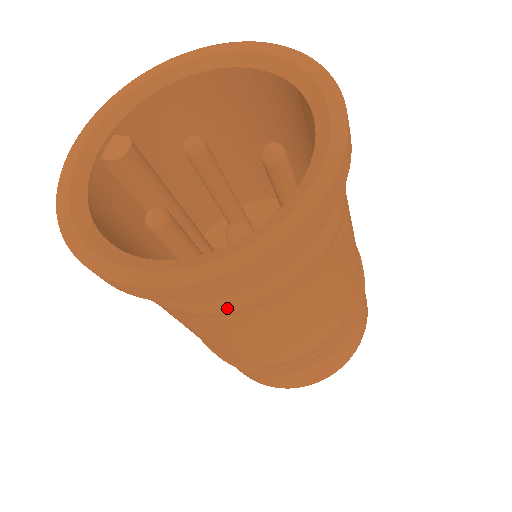
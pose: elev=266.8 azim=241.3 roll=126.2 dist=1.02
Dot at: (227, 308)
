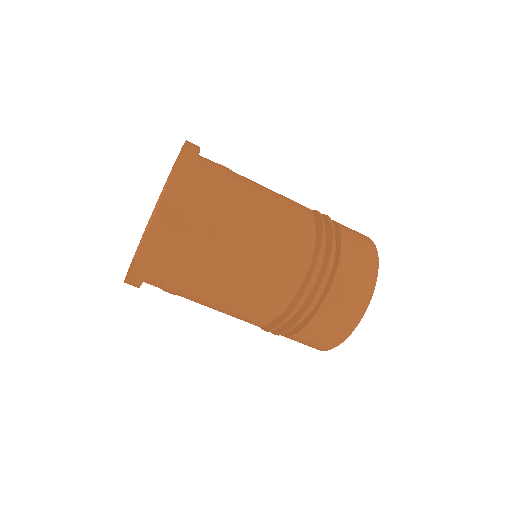
Dot at: (218, 192)
